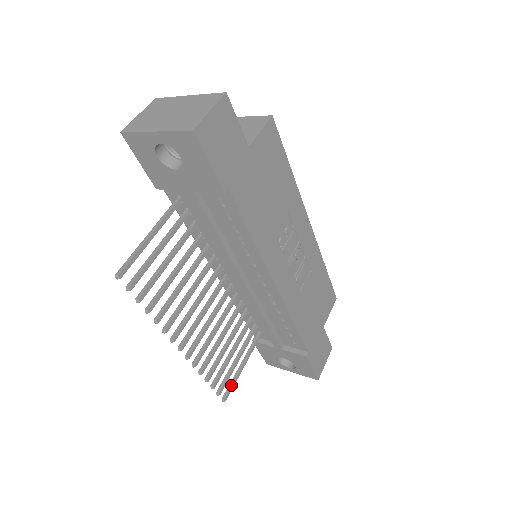
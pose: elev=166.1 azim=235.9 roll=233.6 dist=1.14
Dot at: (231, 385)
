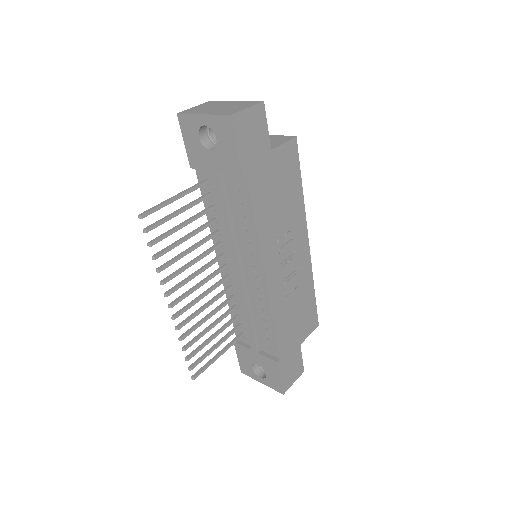
Dot at: (203, 367)
